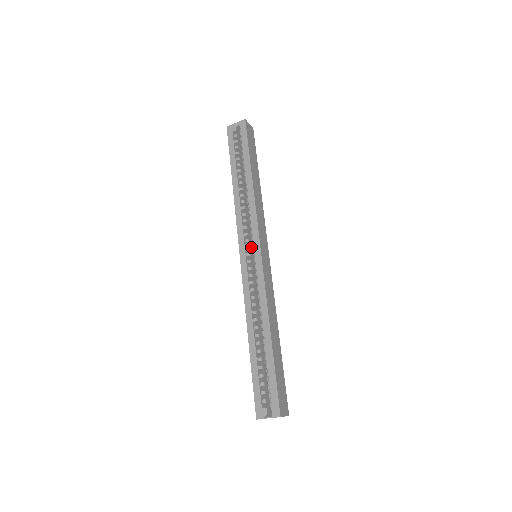
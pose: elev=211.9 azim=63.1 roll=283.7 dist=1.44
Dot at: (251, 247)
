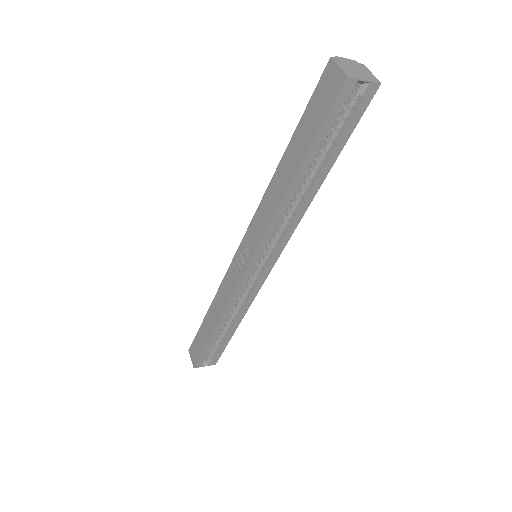
Dot at: occluded
